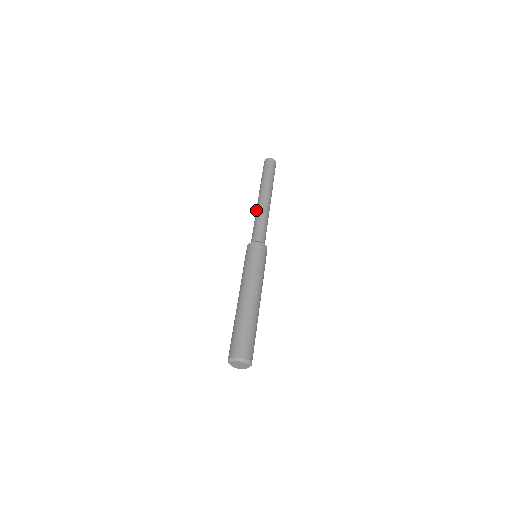
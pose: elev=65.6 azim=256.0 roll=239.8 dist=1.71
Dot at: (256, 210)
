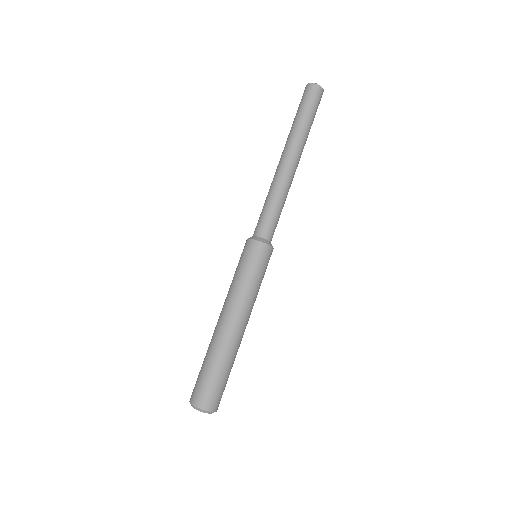
Dot at: (273, 179)
